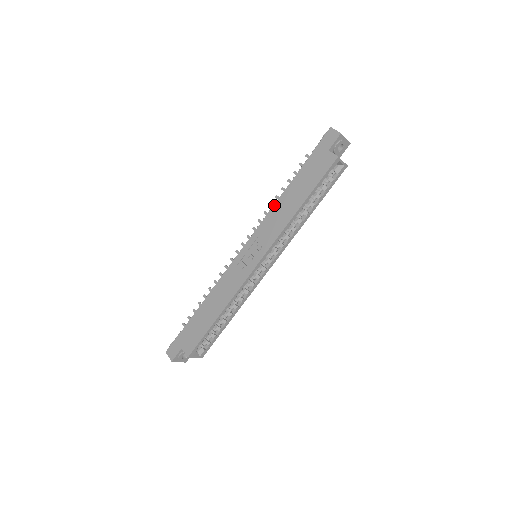
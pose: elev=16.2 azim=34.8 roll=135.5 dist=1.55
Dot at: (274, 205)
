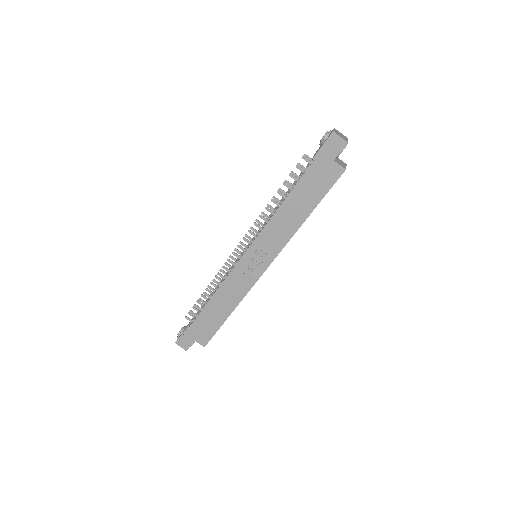
Dot at: (274, 214)
